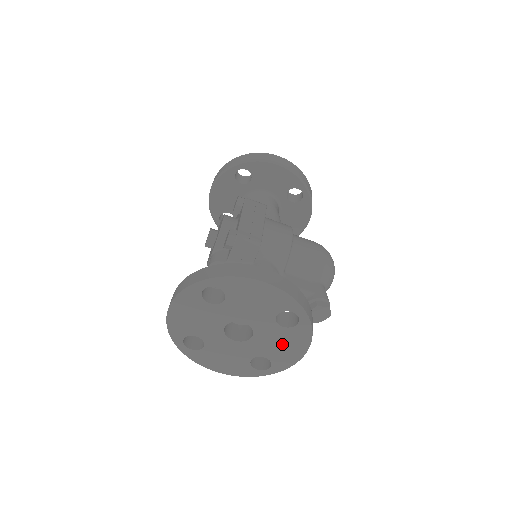
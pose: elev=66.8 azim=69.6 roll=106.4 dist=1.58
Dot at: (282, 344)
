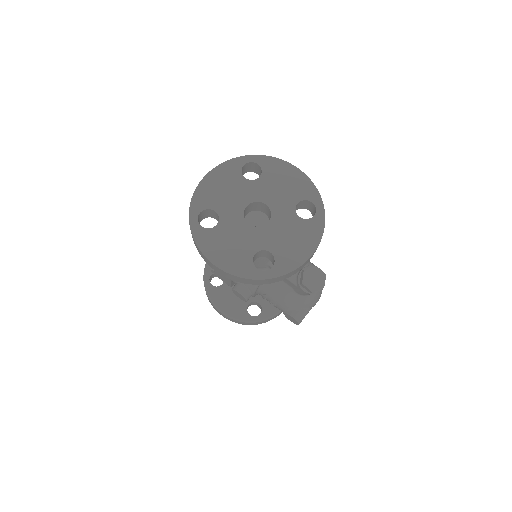
Dot at: (293, 238)
